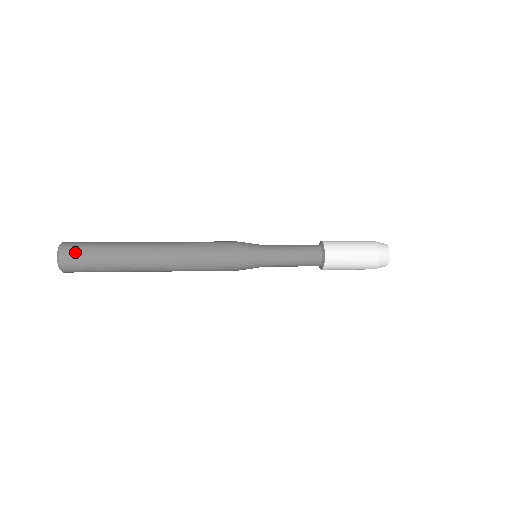
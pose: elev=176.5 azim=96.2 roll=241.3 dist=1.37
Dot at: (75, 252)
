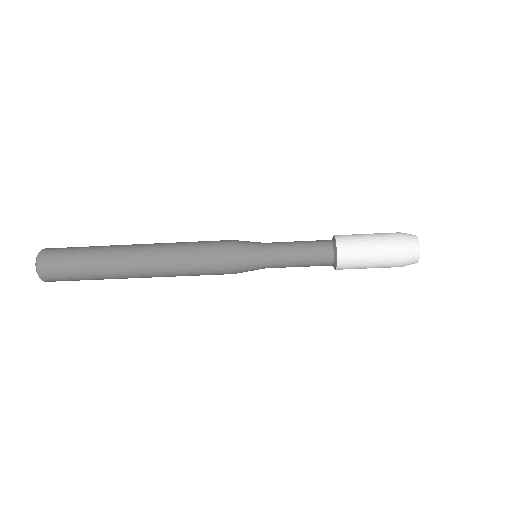
Dot at: (61, 248)
